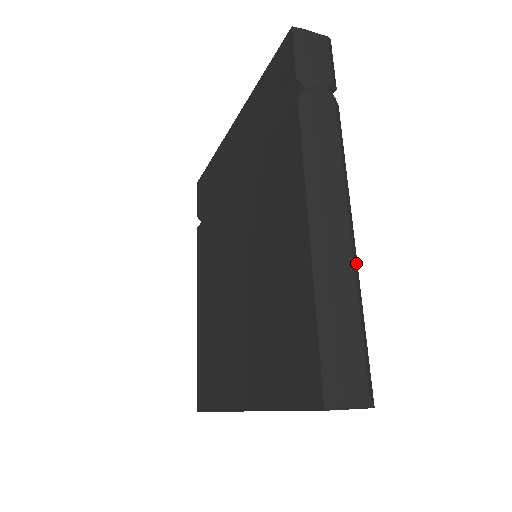
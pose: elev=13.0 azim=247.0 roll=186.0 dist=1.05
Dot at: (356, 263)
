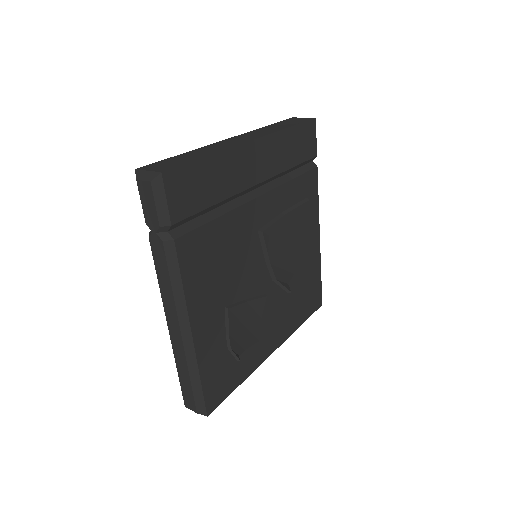
Dot at: (192, 352)
